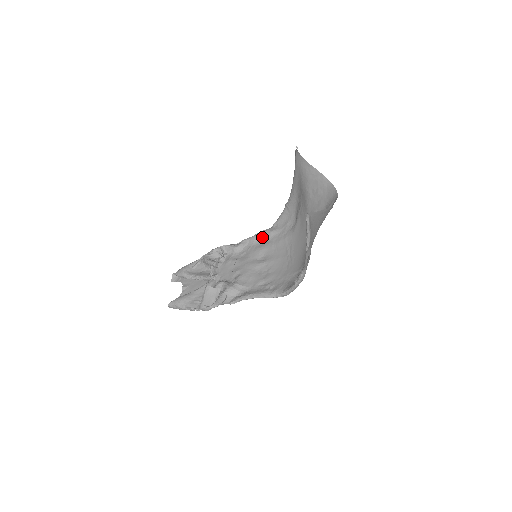
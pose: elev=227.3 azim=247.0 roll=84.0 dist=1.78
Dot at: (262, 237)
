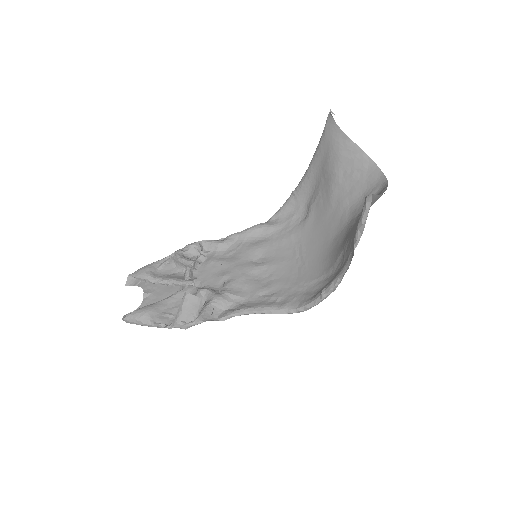
Dot at: (257, 232)
